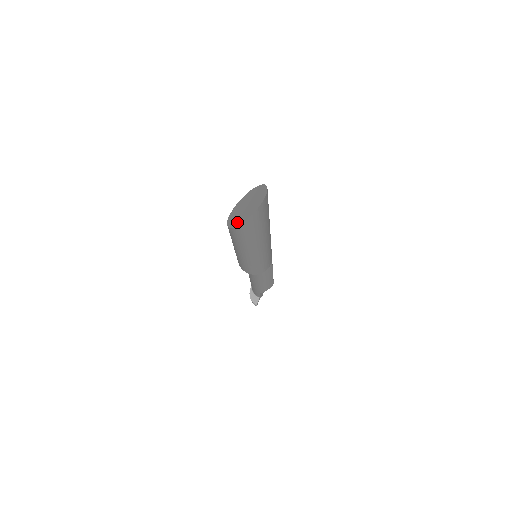
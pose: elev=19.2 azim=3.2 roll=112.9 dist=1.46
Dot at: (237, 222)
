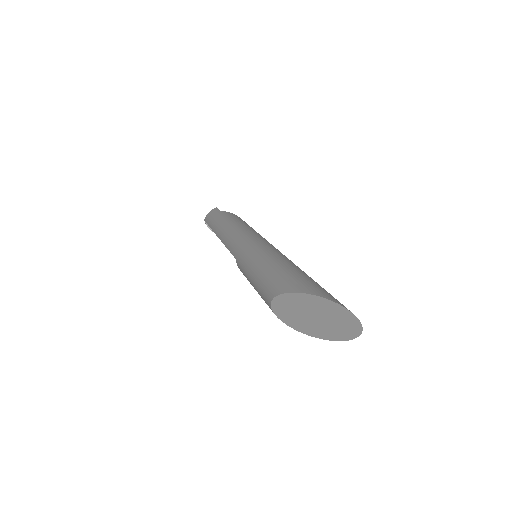
Dot at: (316, 334)
